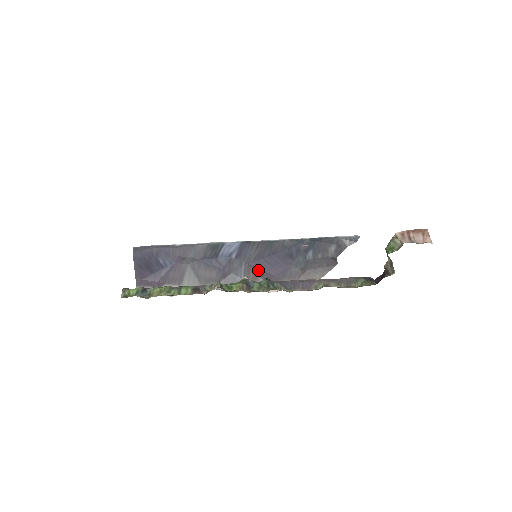
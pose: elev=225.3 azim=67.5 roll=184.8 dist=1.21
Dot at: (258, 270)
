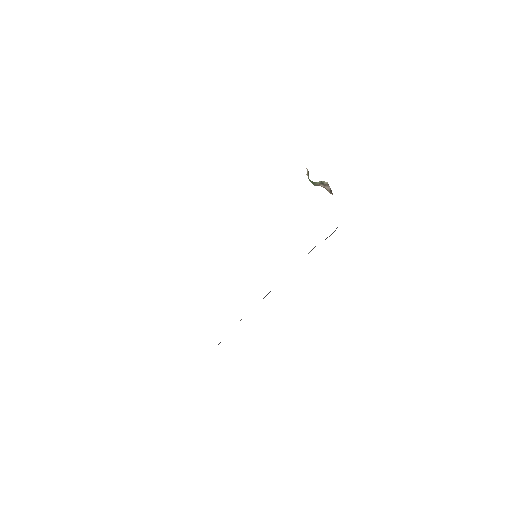
Dot at: occluded
